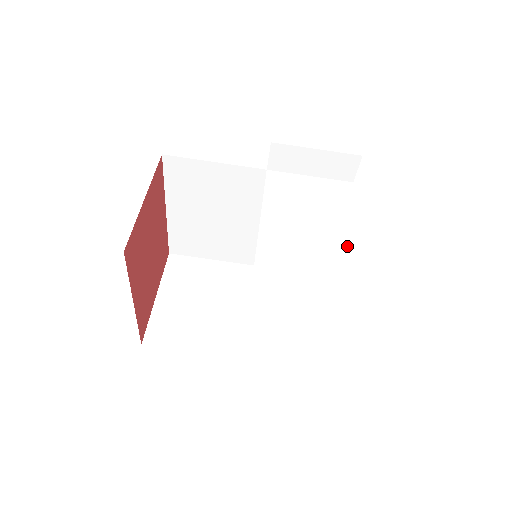
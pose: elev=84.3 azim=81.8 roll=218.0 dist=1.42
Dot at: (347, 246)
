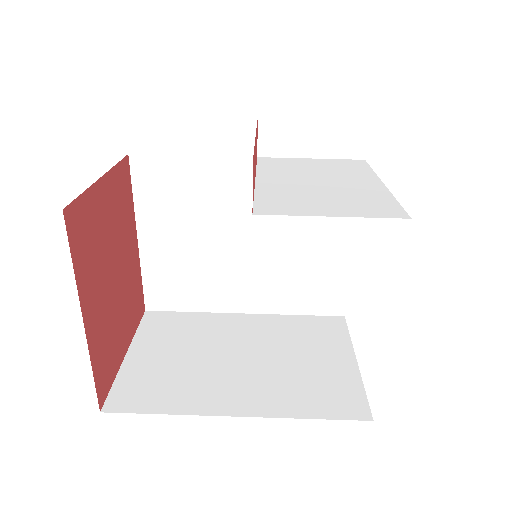
Dot at: (377, 194)
